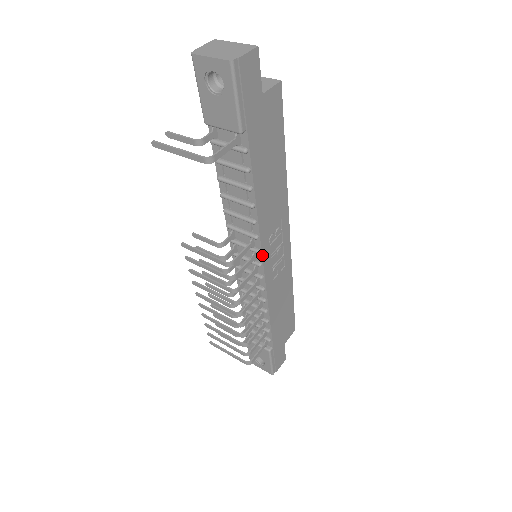
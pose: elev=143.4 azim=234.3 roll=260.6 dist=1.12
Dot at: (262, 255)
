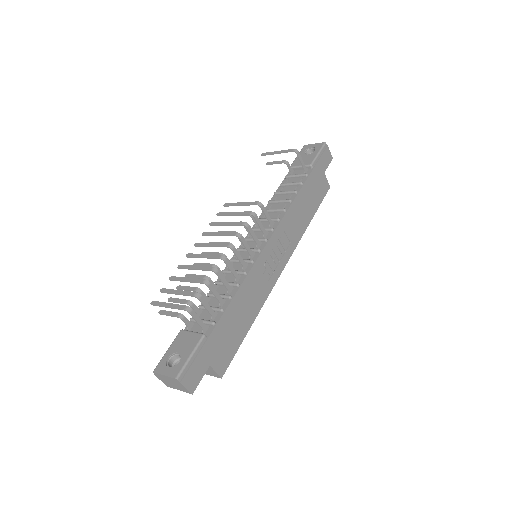
Dot at: (273, 234)
